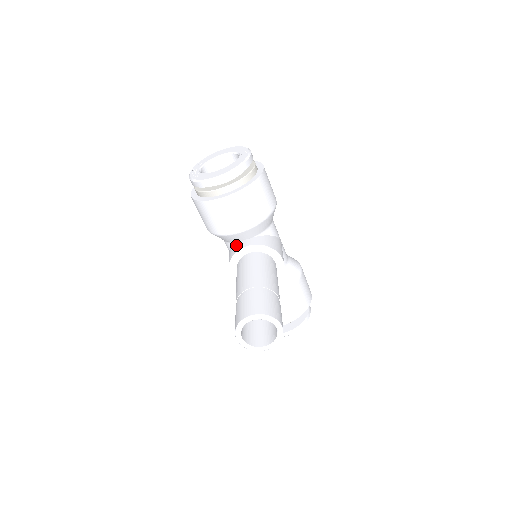
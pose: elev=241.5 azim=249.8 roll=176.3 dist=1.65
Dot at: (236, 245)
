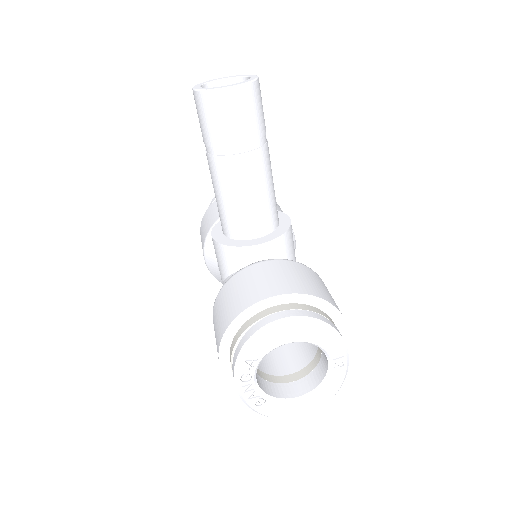
Dot at: occluded
